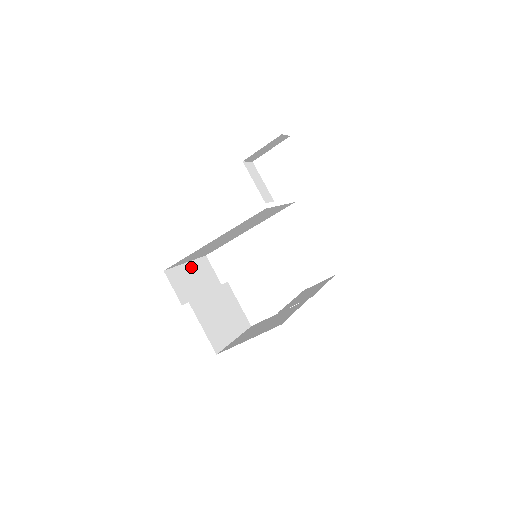
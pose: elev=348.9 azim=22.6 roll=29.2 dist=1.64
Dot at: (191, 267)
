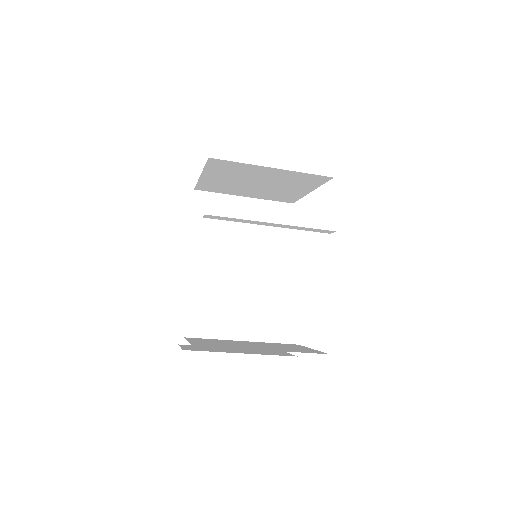
Dot at: occluded
